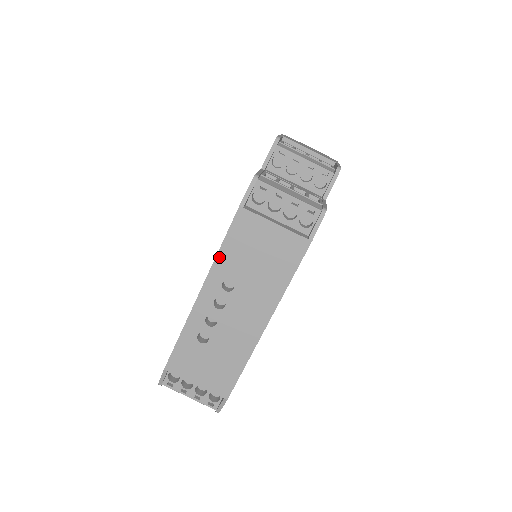
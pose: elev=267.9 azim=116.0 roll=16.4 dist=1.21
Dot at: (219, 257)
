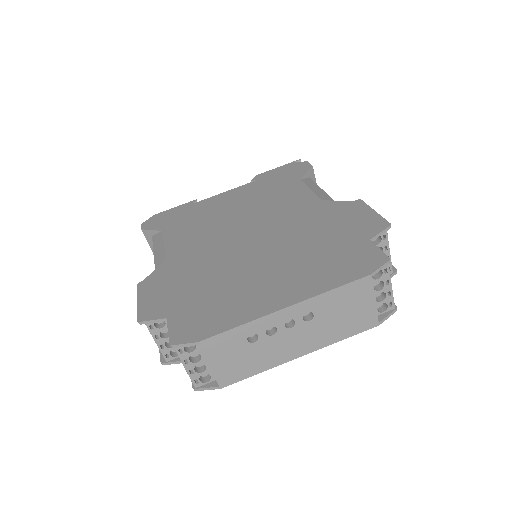
Dot at: (324, 295)
